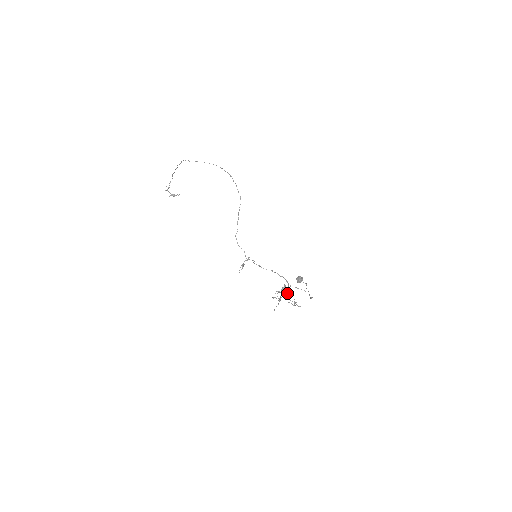
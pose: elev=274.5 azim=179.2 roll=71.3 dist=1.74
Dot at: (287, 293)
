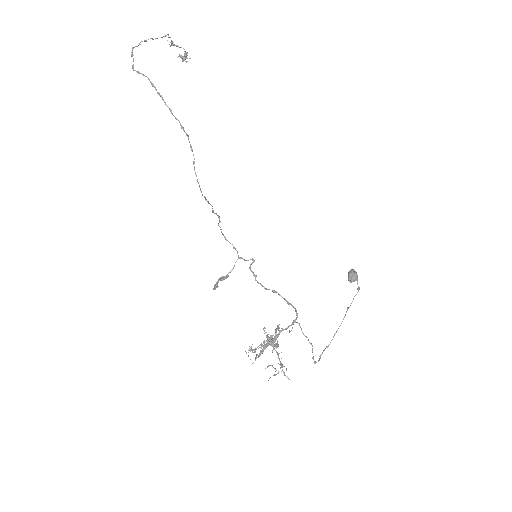
Dot at: (278, 344)
